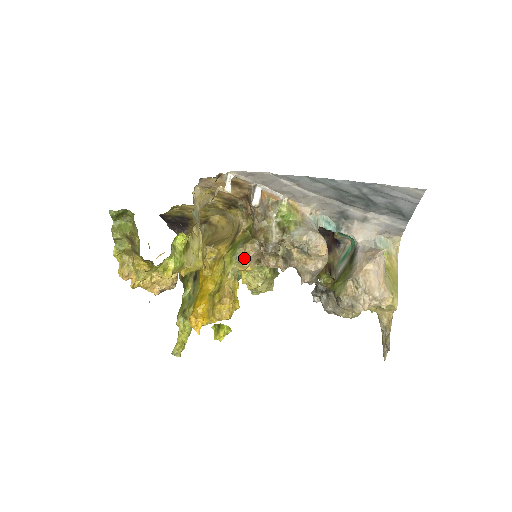
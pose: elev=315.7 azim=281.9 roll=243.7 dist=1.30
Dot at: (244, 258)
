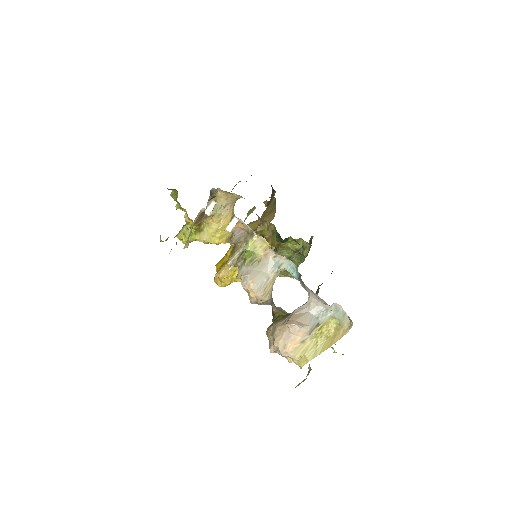
Dot at: occluded
